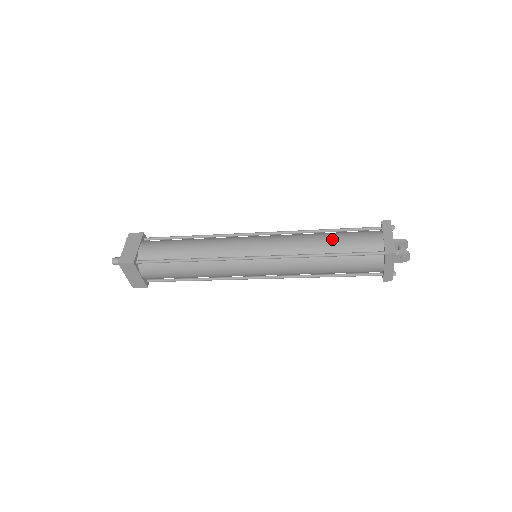
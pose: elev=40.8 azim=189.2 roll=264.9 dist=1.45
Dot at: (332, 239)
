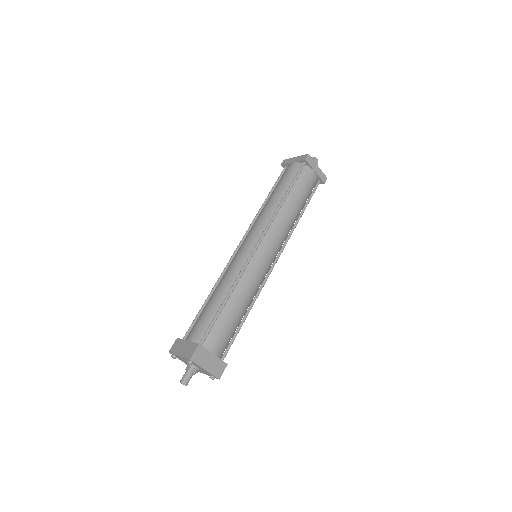
Dot at: (275, 192)
